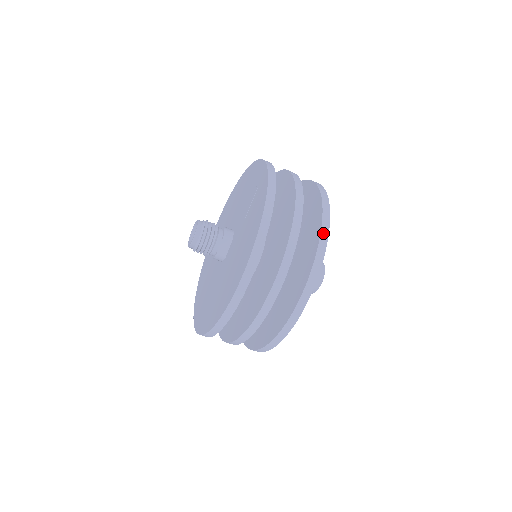
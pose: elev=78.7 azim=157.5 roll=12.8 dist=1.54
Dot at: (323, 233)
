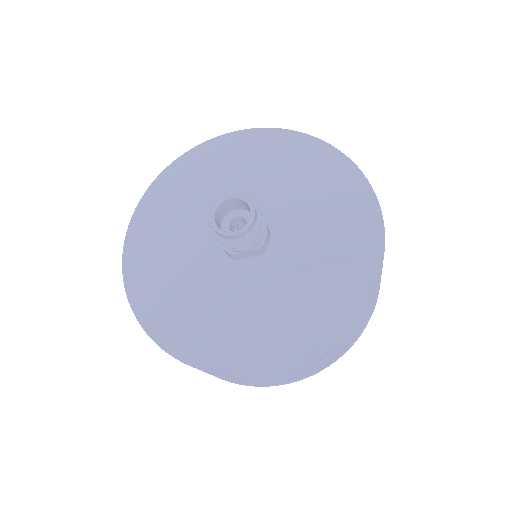
Dot at: (349, 347)
